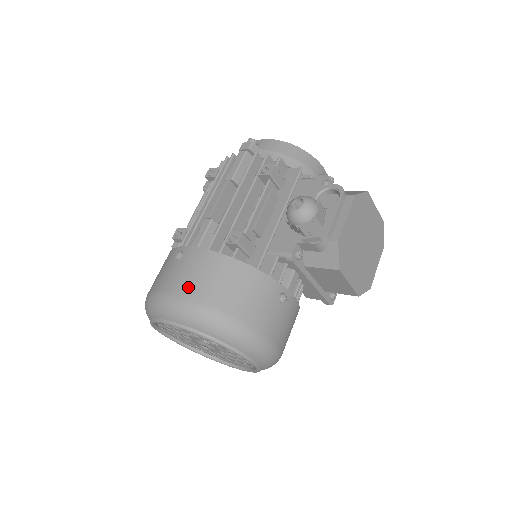
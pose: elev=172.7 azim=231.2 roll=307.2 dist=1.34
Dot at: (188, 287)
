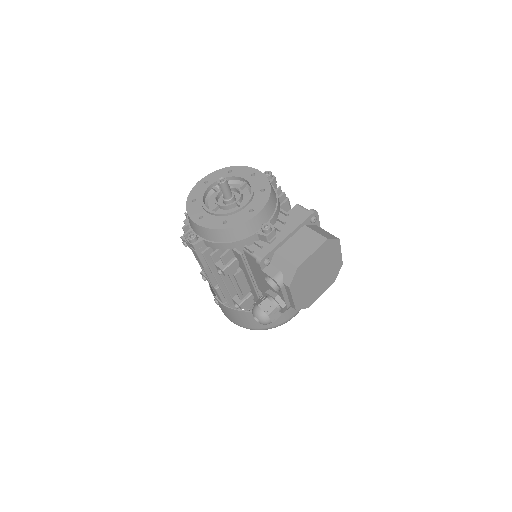
Dot at: (235, 321)
